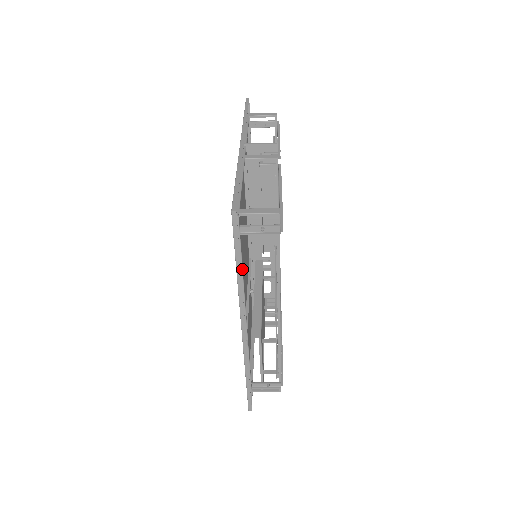
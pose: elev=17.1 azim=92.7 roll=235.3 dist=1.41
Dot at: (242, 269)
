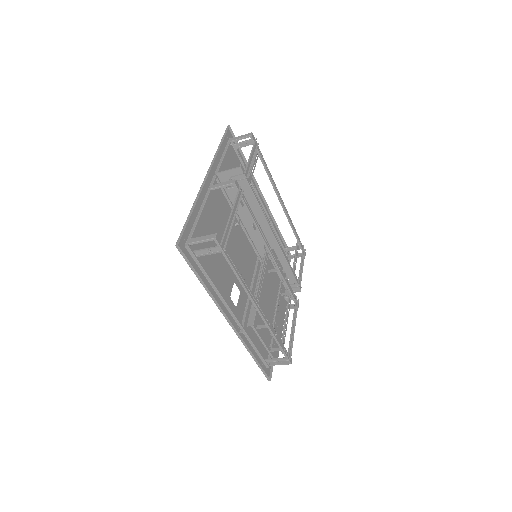
Dot at: (210, 280)
